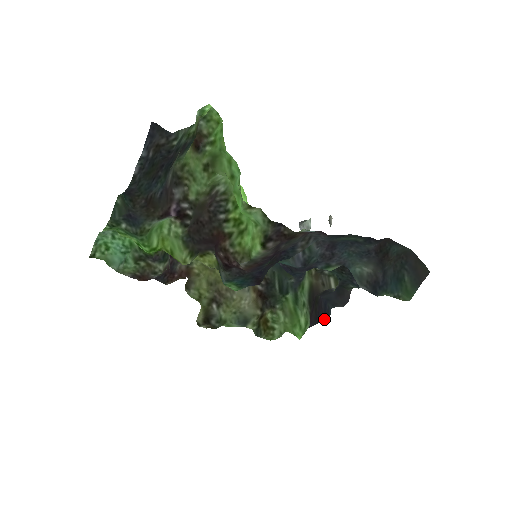
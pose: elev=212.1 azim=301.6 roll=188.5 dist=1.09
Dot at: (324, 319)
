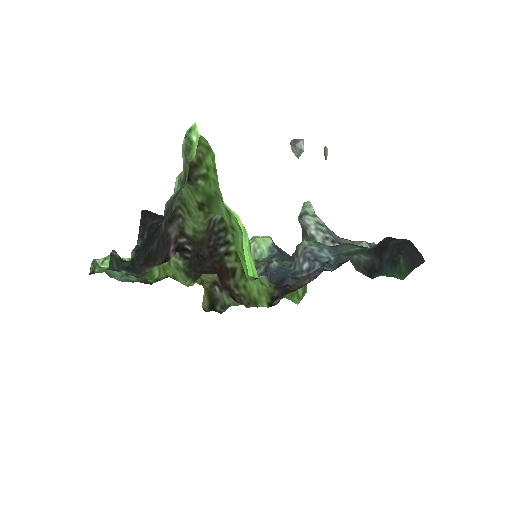
Dot at: occluded
